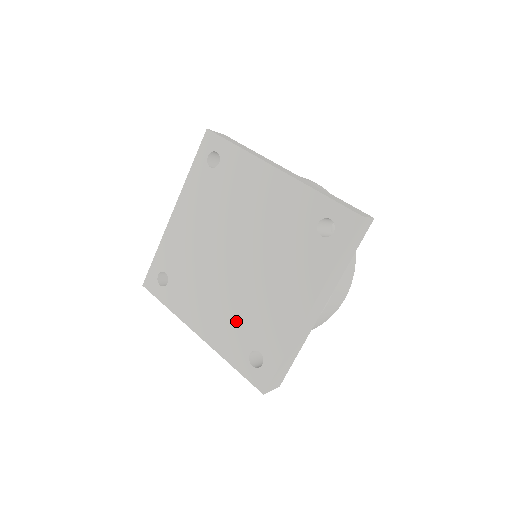
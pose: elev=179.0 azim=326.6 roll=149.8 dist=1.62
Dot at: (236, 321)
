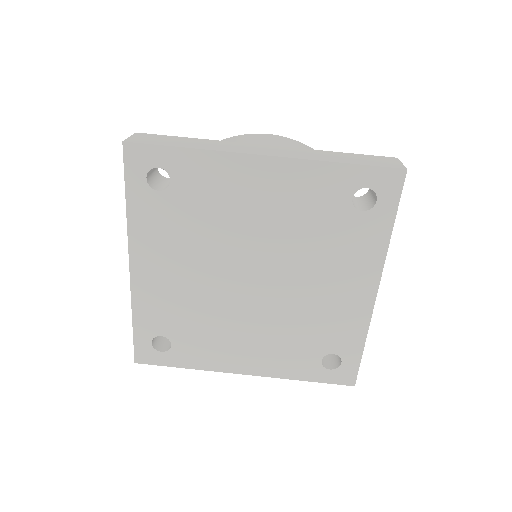
Dot at: (289, 340)
